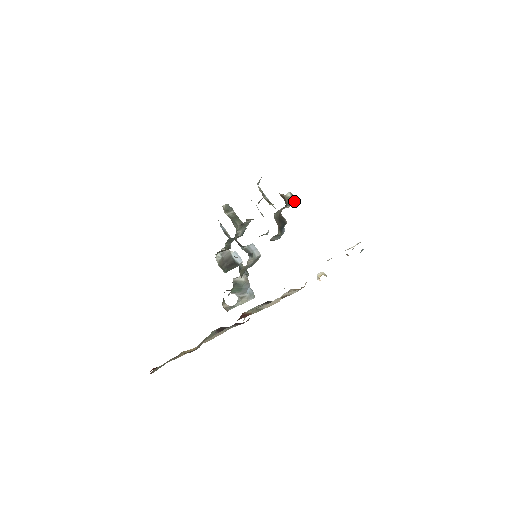
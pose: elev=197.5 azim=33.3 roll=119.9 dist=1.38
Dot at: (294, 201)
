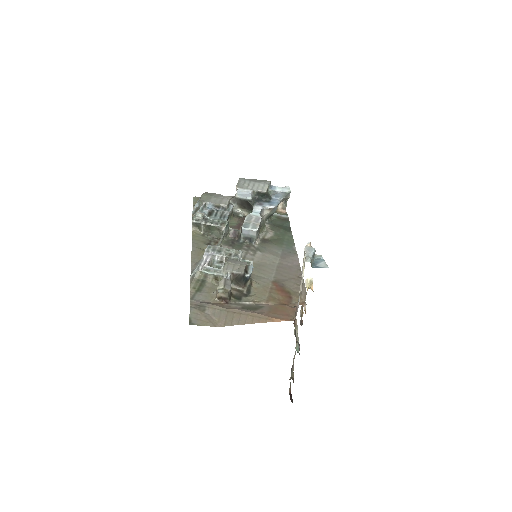
Dot at: occluded
